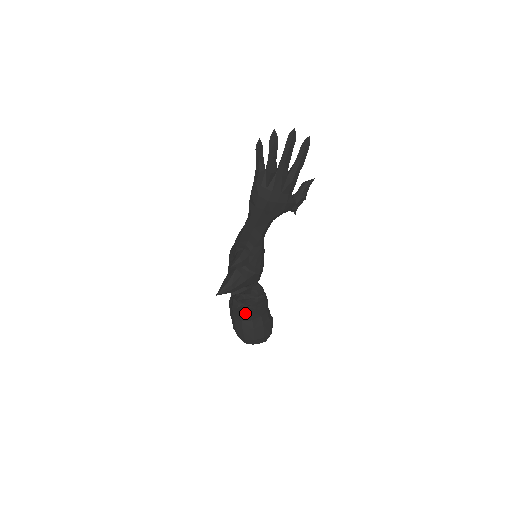
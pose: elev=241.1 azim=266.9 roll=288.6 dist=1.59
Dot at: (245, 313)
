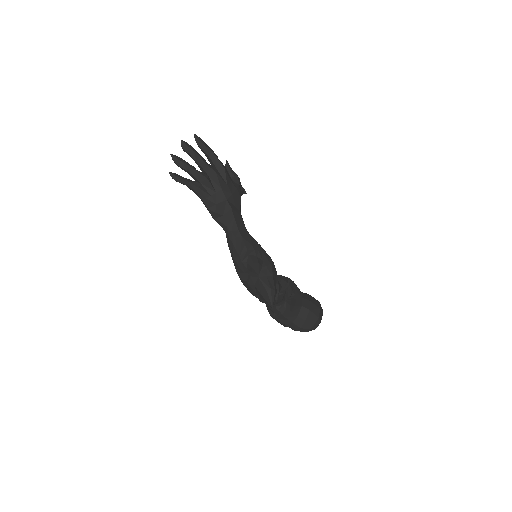
Dot at: (293, 306)
